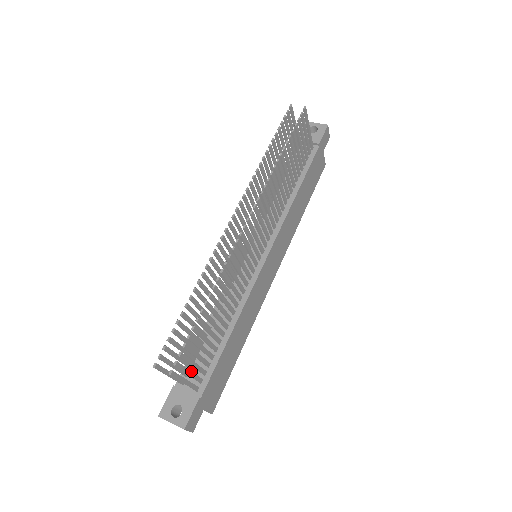
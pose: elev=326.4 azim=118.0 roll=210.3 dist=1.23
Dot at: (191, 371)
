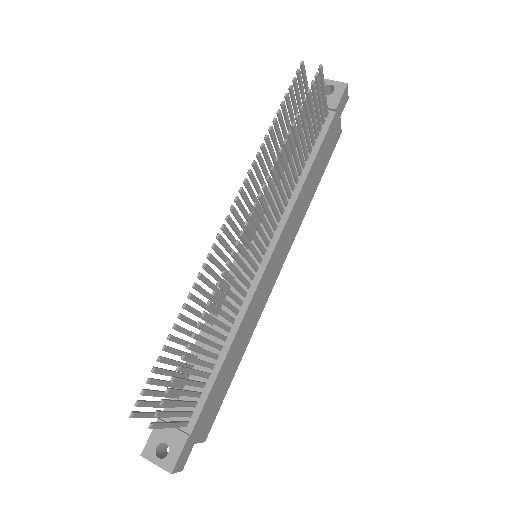
Dot at: (177, 412)
